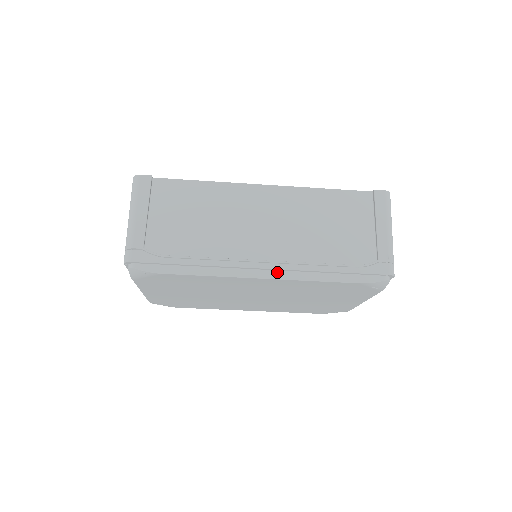
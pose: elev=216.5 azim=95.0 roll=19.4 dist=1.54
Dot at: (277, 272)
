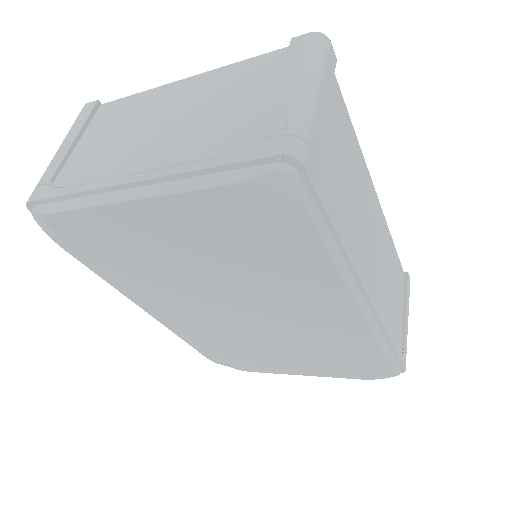
Dot at: (370, 313)
